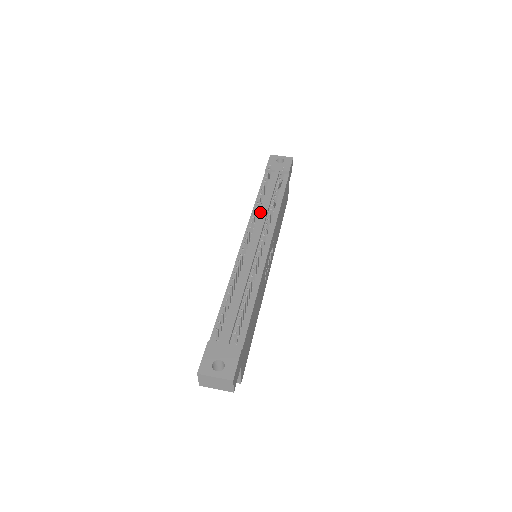
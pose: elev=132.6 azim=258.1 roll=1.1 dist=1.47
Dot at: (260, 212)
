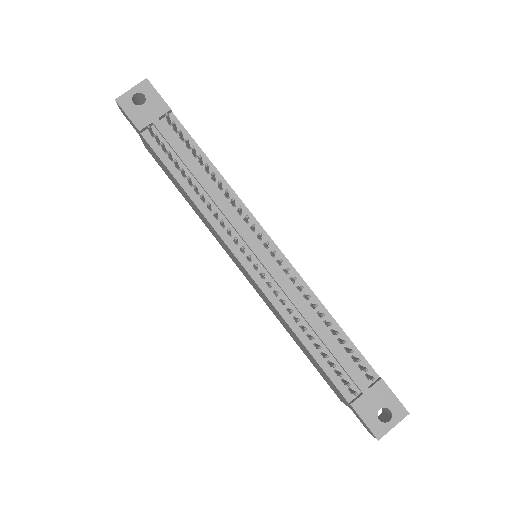
Dot at: (211, 205)
